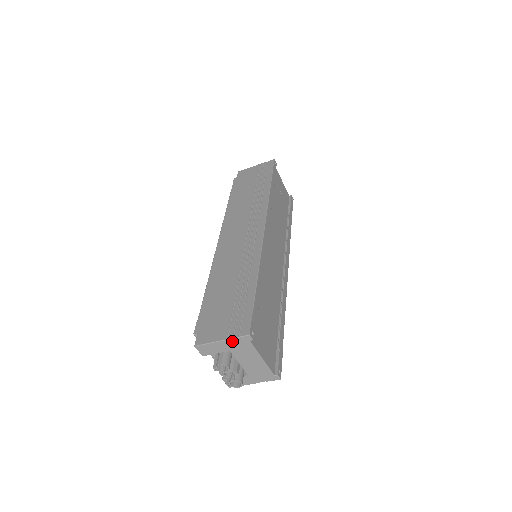
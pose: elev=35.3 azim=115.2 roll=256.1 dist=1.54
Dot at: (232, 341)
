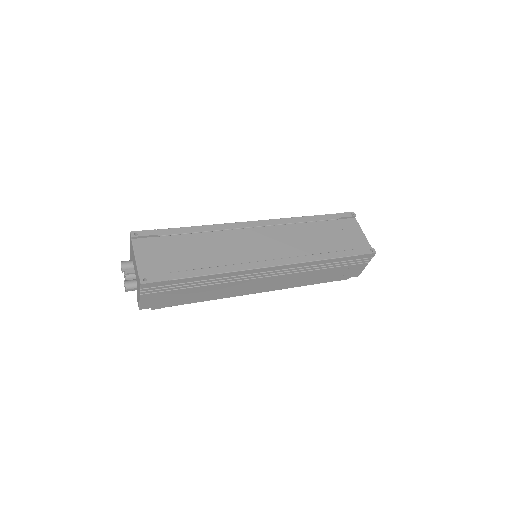
Dot at: occluded
